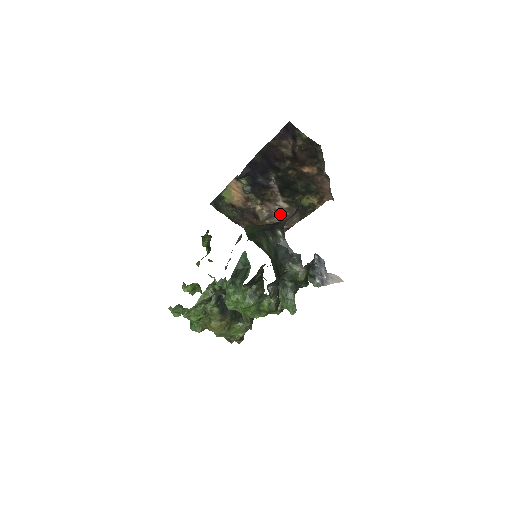
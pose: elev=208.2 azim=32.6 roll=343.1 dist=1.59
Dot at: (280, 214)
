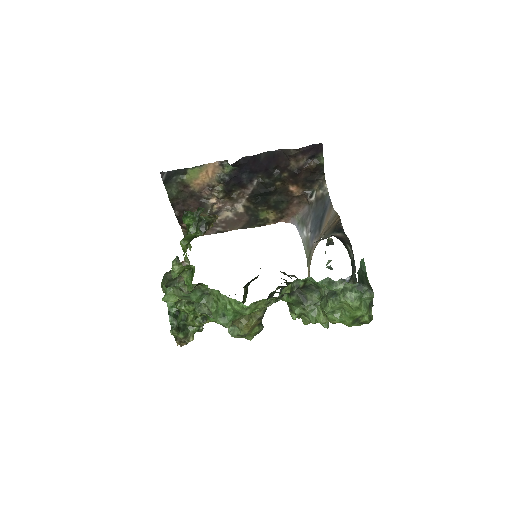
Dot at: (227, 215)
